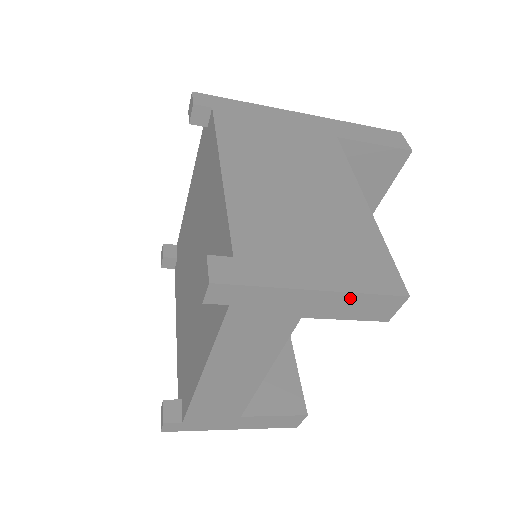
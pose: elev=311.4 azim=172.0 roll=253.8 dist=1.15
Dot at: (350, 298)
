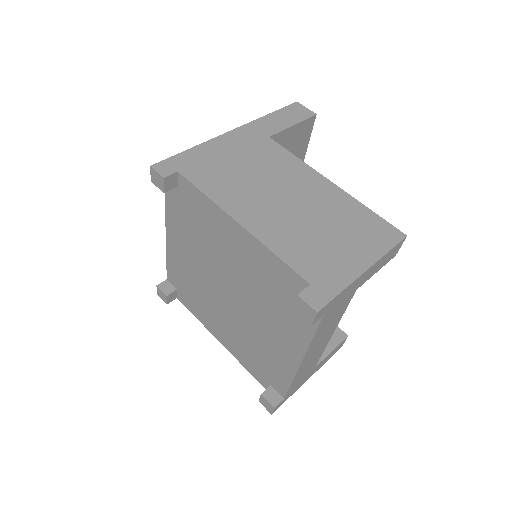
Dot at: (380, 261)
